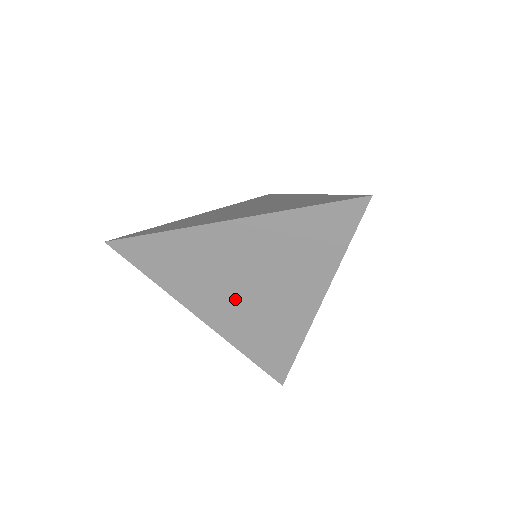
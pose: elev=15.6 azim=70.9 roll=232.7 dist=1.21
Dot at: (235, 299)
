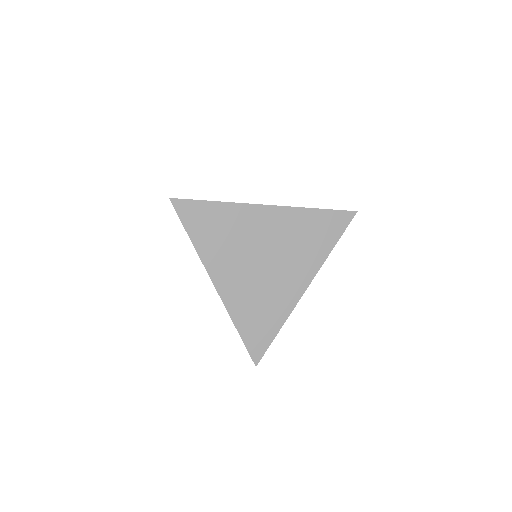
Dot at: (248, 271)
